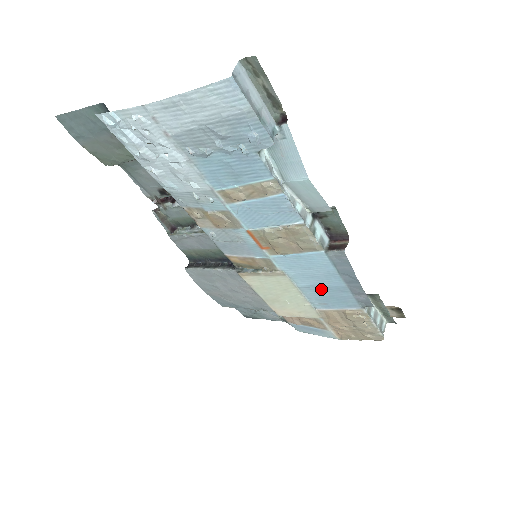
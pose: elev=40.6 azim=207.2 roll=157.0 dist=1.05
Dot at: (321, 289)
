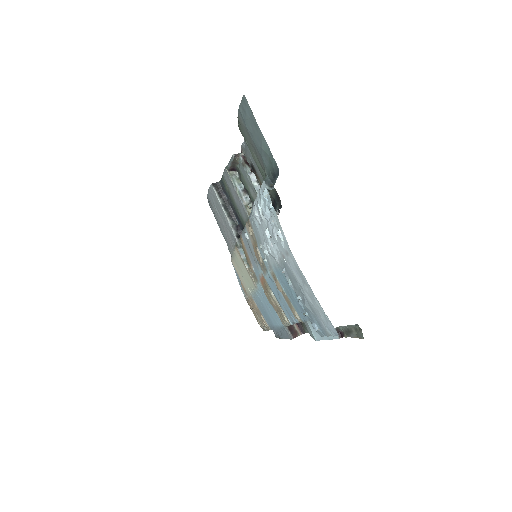
Dot at: (264, 308)
